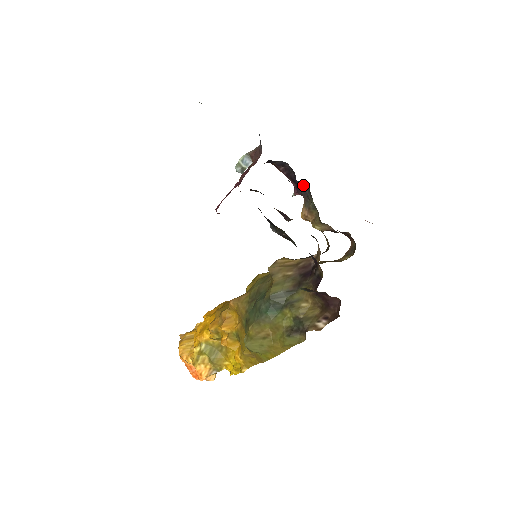
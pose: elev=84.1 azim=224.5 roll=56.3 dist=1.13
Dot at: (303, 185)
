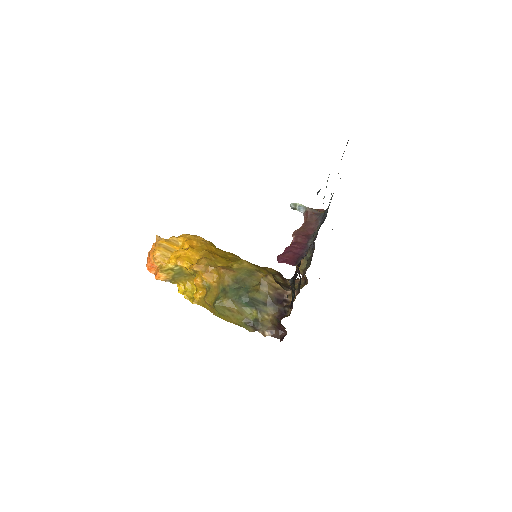
Dot at: occluded
